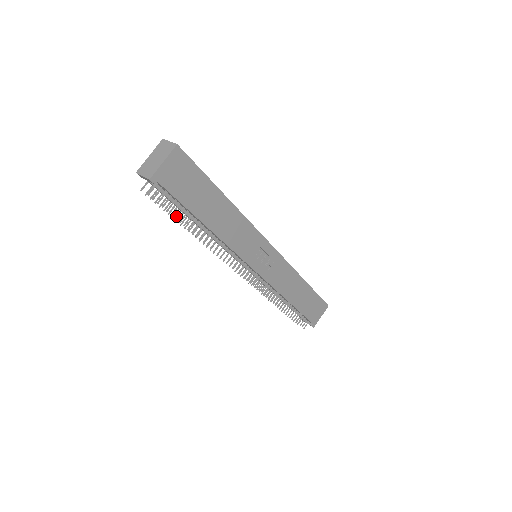
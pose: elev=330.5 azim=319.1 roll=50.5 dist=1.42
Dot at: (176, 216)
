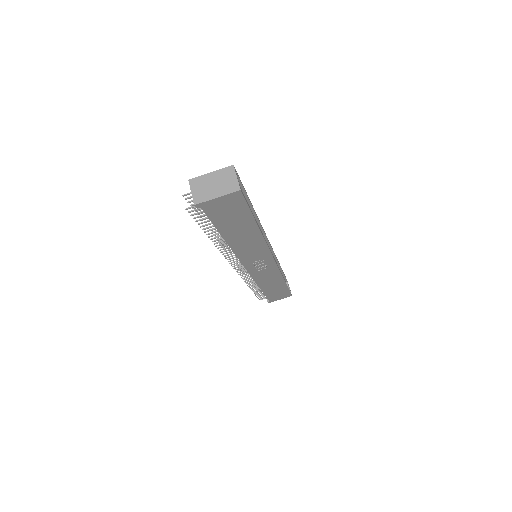
Dot at: (202, 225)
